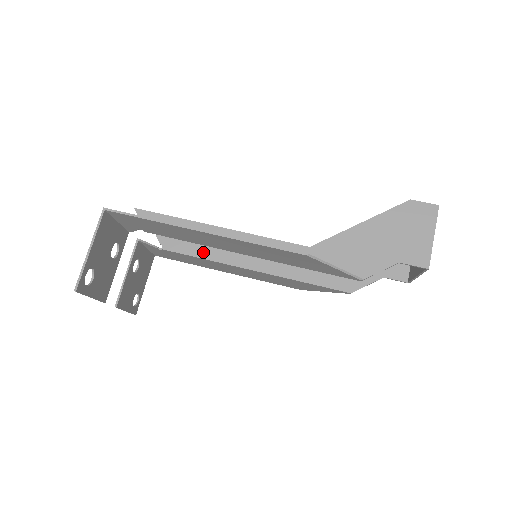
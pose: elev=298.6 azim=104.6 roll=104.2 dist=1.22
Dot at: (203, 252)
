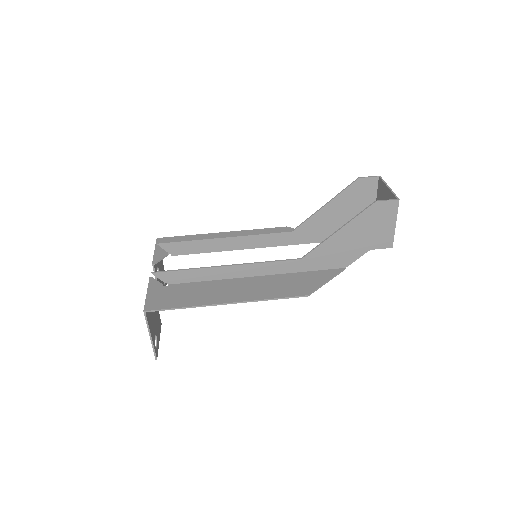
Dot at: (207, 248)
